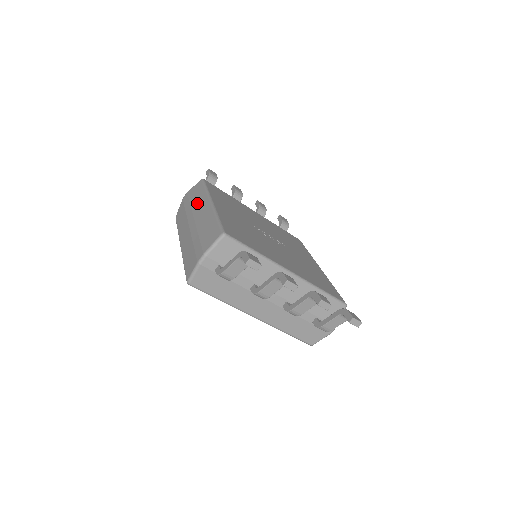
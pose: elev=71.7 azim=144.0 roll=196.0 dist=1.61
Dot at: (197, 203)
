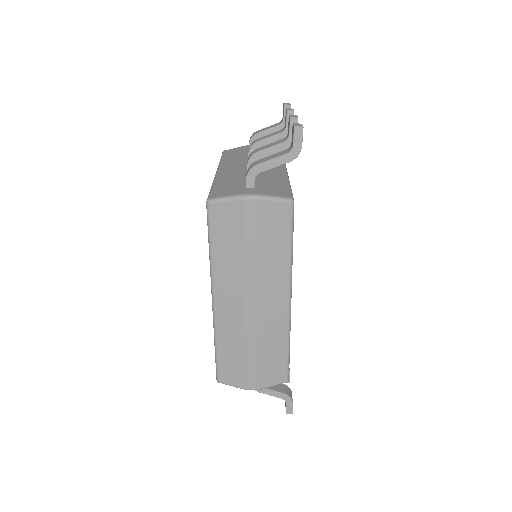
Dot at: (270, 273)
